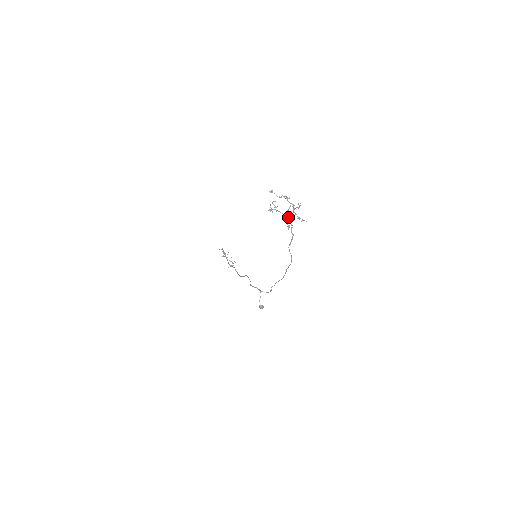
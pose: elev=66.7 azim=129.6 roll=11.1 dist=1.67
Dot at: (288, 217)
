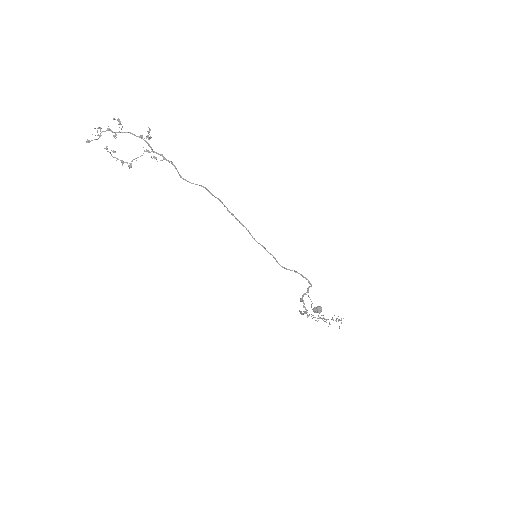
Dot at: (149, 152)
